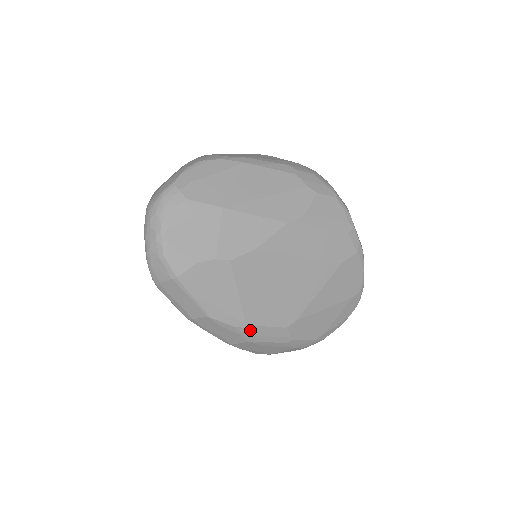
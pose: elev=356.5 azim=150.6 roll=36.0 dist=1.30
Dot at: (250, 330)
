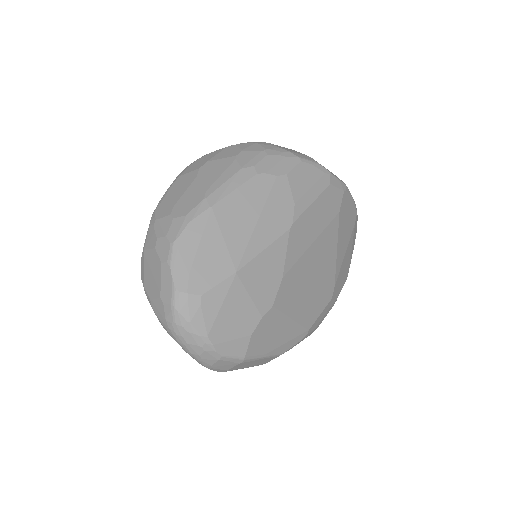
Dot at: (311, 329)
